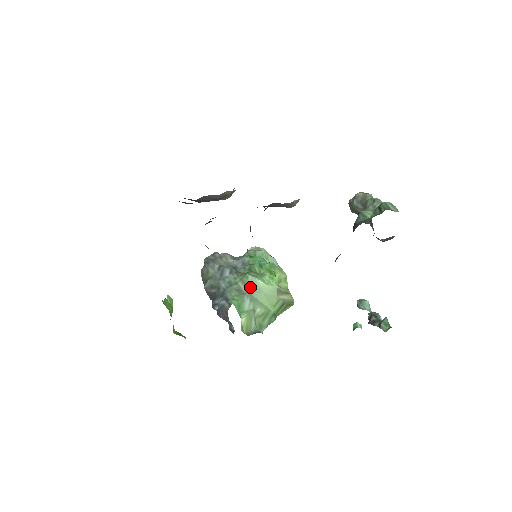
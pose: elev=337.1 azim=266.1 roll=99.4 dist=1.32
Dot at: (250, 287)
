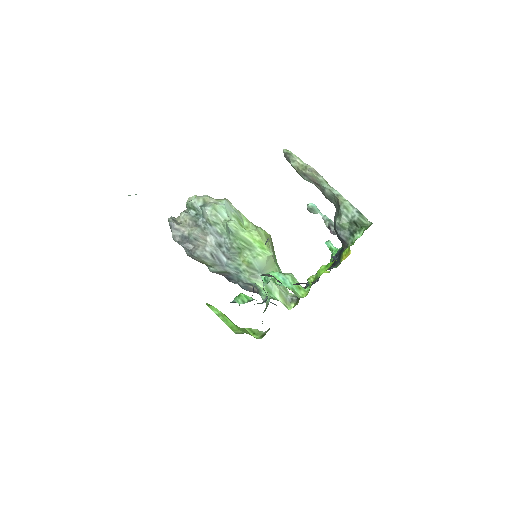
Dot at: (259, 269)
